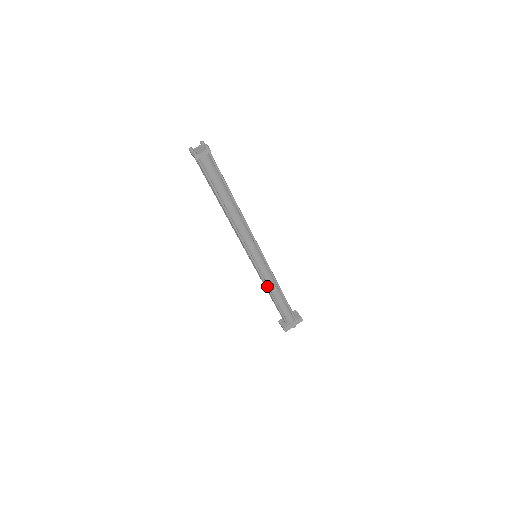
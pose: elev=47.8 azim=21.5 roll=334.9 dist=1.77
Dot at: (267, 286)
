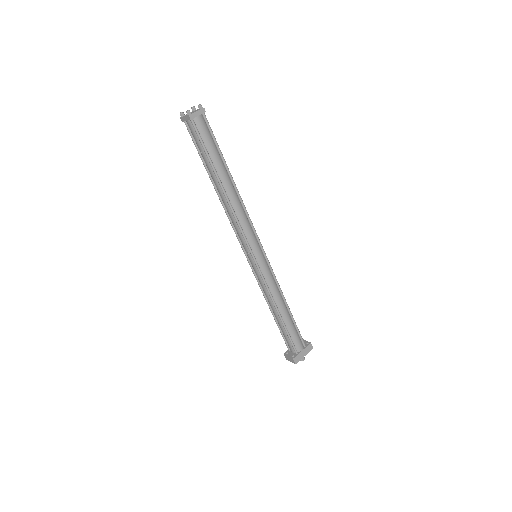
Dot at: (271, 296)
